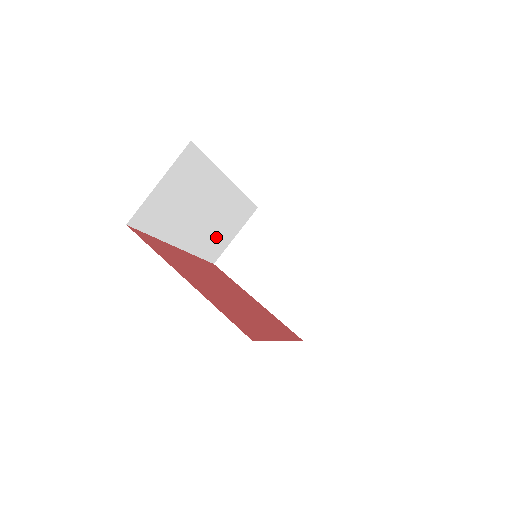
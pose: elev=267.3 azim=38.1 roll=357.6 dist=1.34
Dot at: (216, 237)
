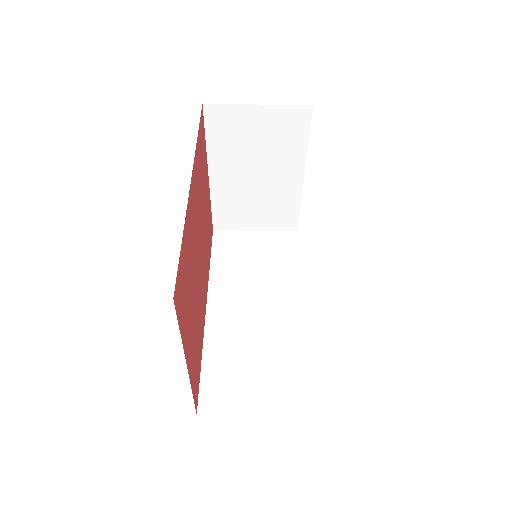
Dot at: occluded
